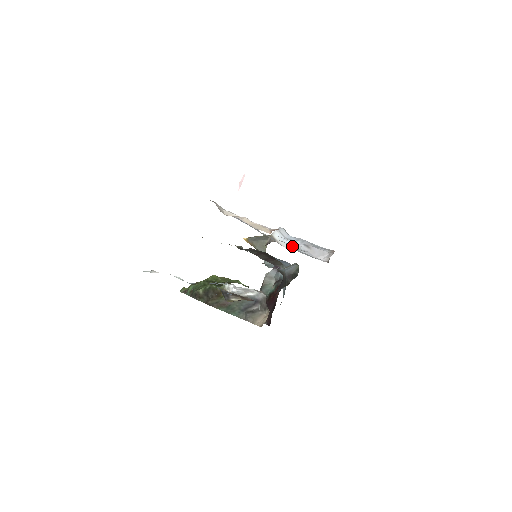
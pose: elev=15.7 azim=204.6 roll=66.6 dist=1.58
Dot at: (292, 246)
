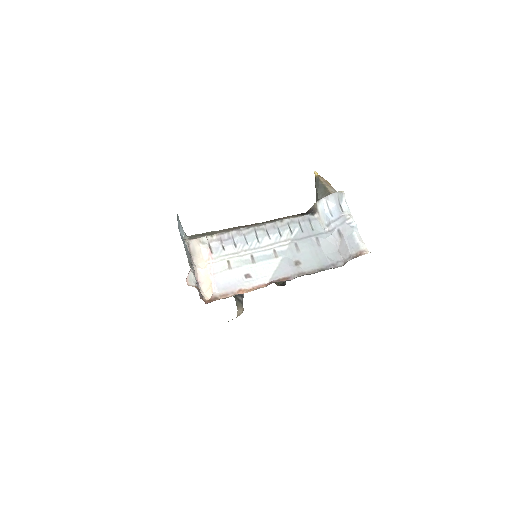
Dot at: (328, 225)
